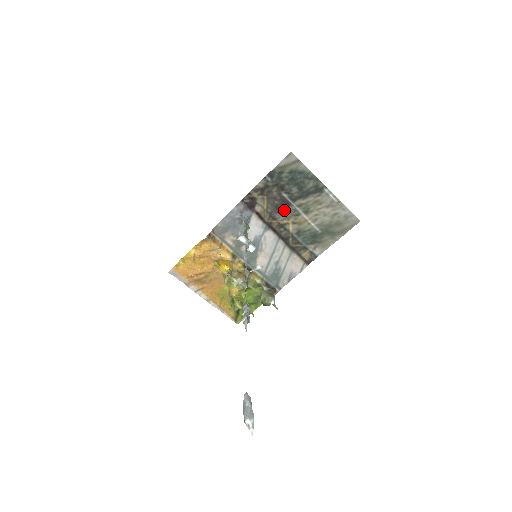
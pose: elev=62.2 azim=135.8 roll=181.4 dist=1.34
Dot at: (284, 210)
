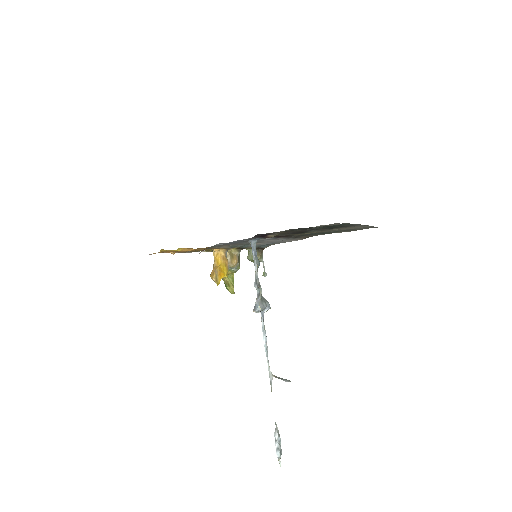
Dot at: (301, 233)
